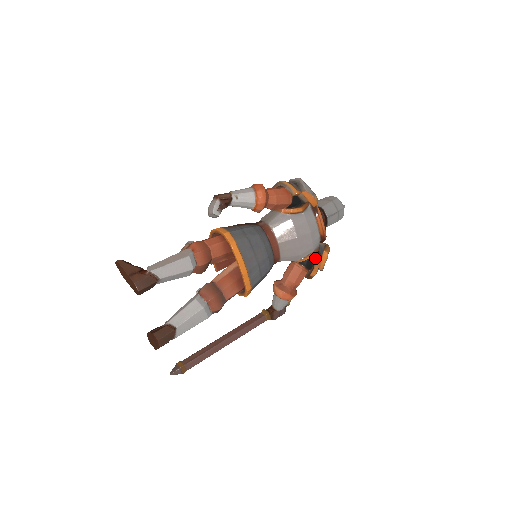
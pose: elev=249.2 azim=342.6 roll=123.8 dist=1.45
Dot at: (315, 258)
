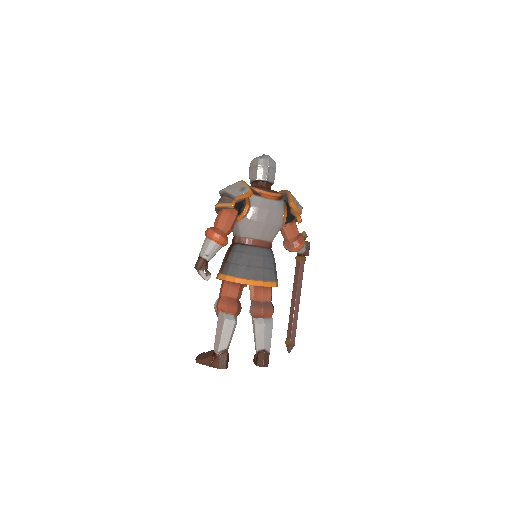
Dot at: (289, 212)
